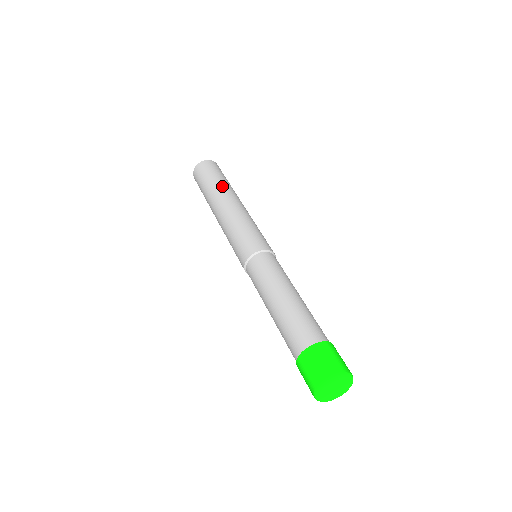
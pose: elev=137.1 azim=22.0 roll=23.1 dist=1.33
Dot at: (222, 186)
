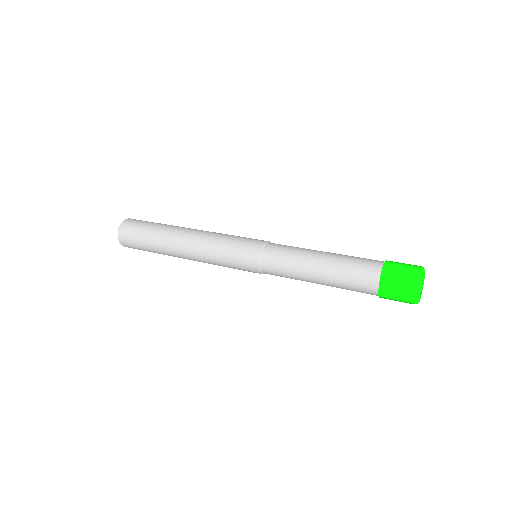
Dot at: (167, 228)
